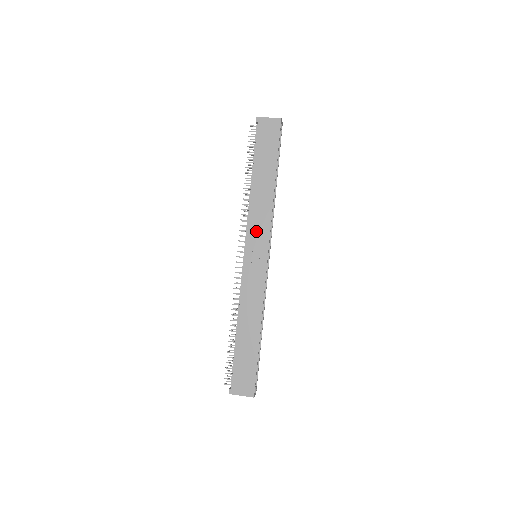
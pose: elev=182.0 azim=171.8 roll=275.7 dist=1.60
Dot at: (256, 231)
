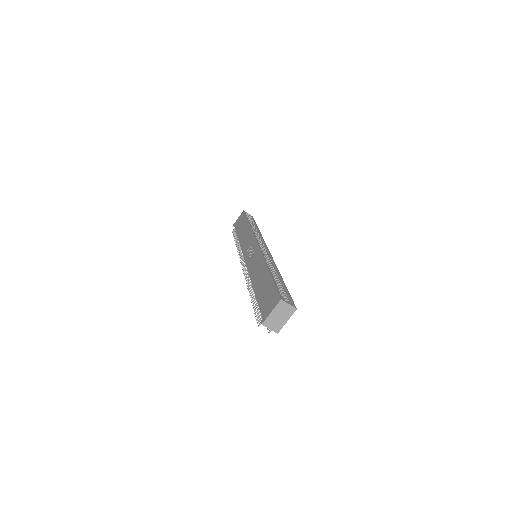
Dot at: (247, 246)
